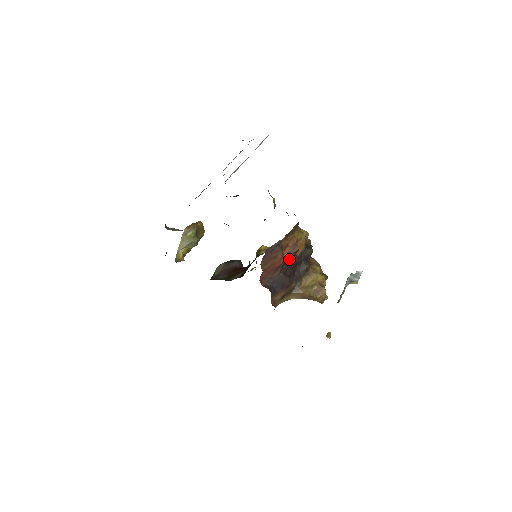
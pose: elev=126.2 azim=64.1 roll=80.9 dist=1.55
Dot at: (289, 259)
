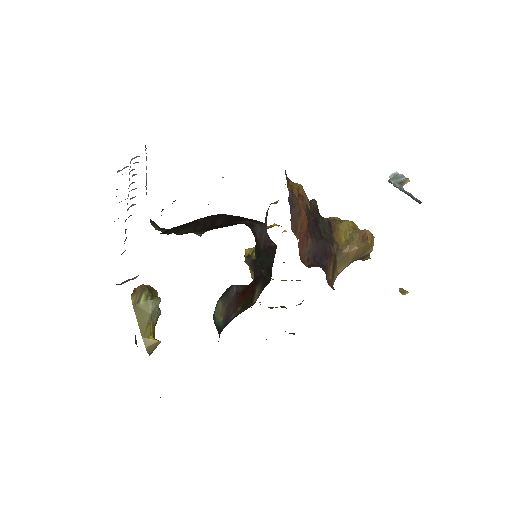
Dot at: (307, 217)
